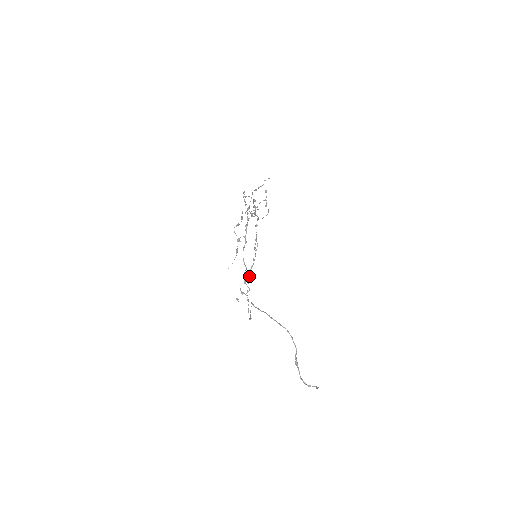
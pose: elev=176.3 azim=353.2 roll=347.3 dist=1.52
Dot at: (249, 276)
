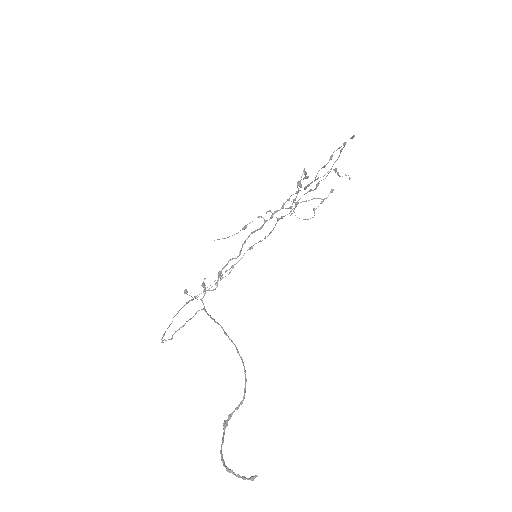
Dot at: (188, 301)
